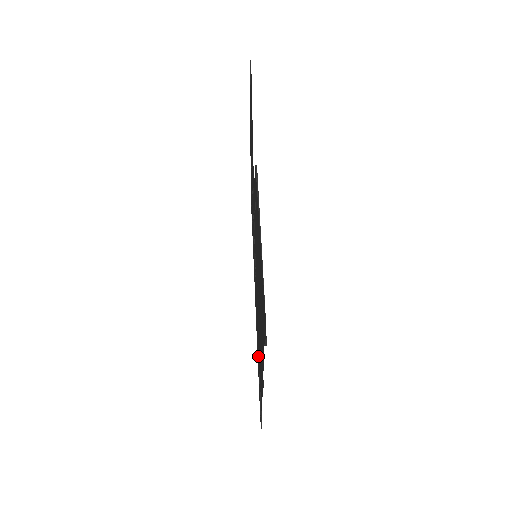
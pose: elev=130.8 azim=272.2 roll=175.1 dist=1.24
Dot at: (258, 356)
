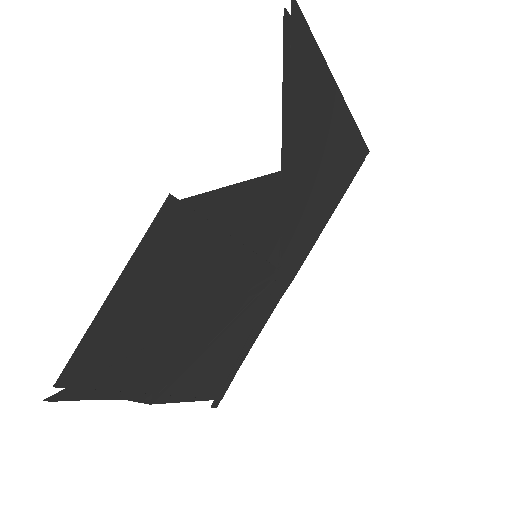
Dot at: (242, 347)
